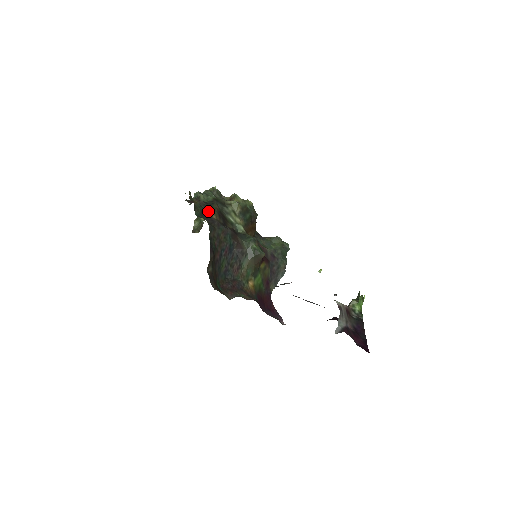
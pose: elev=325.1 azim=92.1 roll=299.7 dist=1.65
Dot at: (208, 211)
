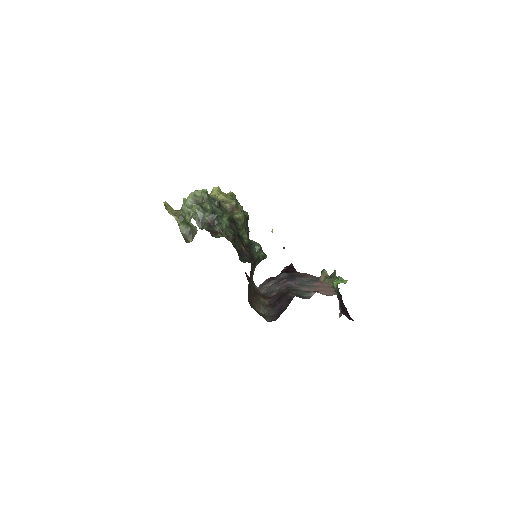
Dot at: (238, 245)
